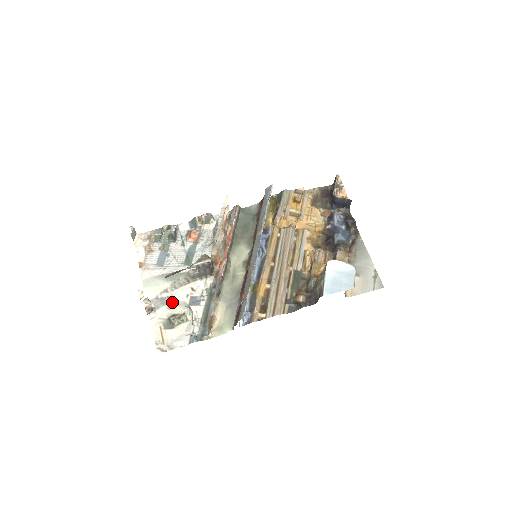
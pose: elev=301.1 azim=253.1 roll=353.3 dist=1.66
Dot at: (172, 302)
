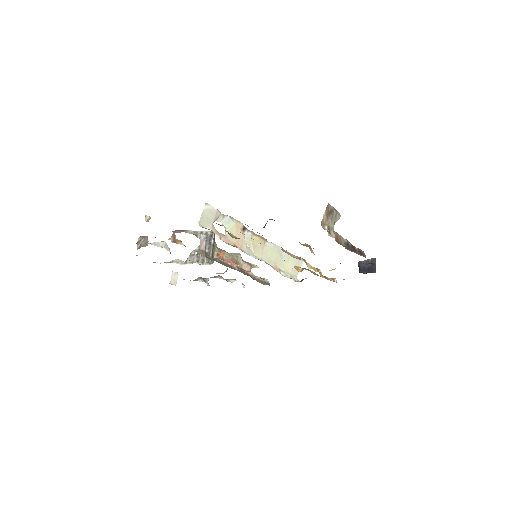
Dot at: occluded
